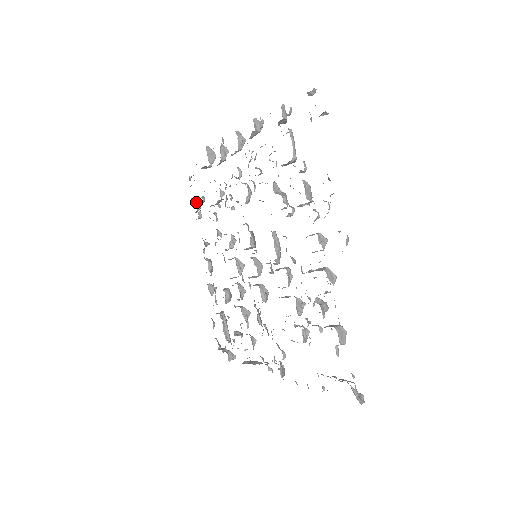
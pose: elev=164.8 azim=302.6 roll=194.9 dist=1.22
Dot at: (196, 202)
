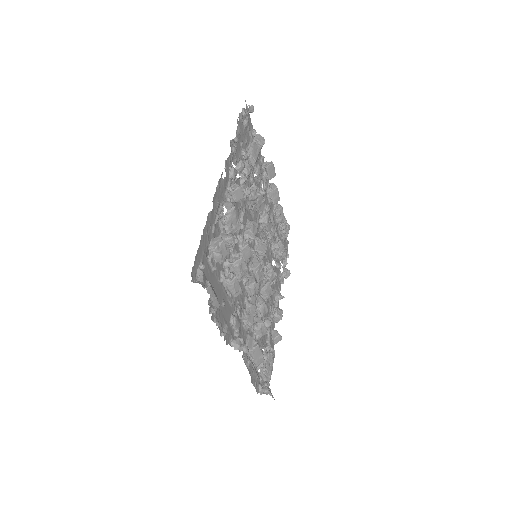
Dot at: (284, 269)
